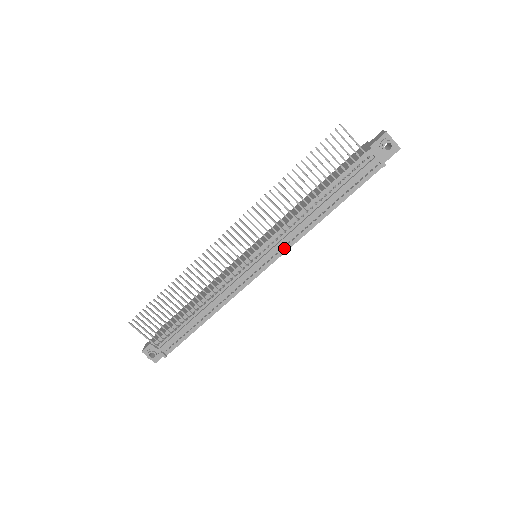
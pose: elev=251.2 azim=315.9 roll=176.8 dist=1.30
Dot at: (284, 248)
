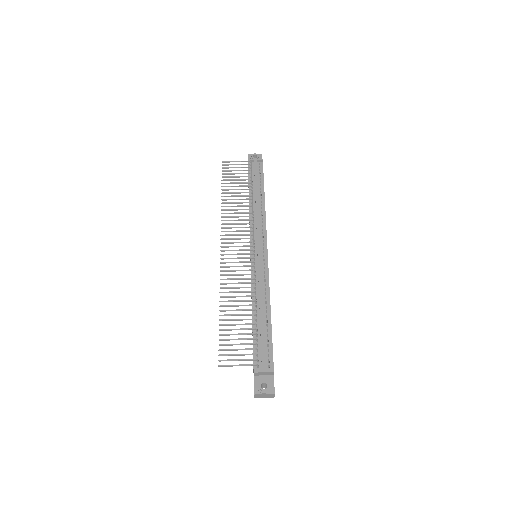
Dot at: (263, 231)
